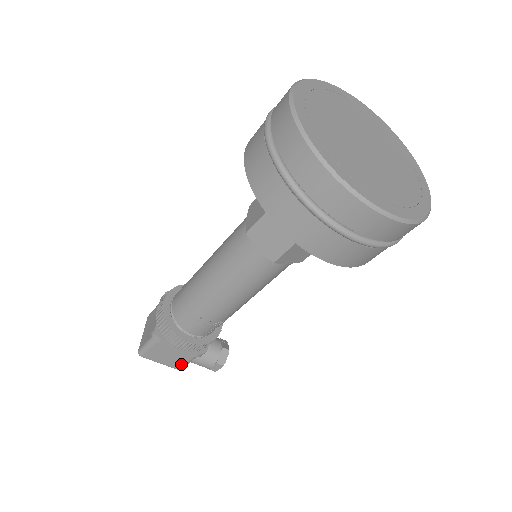
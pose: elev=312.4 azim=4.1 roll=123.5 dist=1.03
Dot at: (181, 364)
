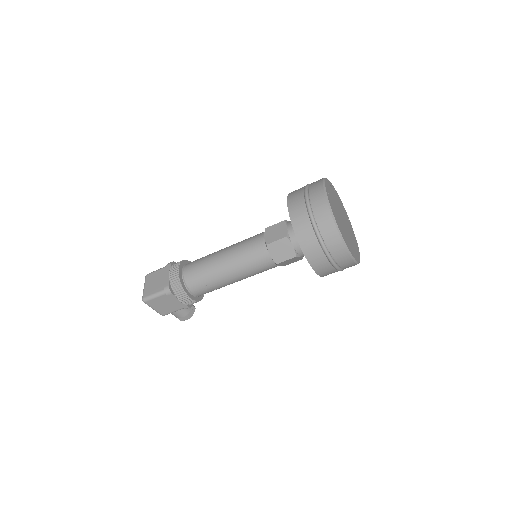
Dot at: (168, 312)
